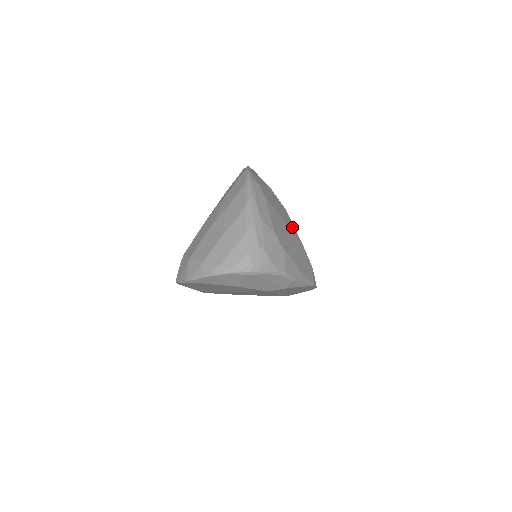
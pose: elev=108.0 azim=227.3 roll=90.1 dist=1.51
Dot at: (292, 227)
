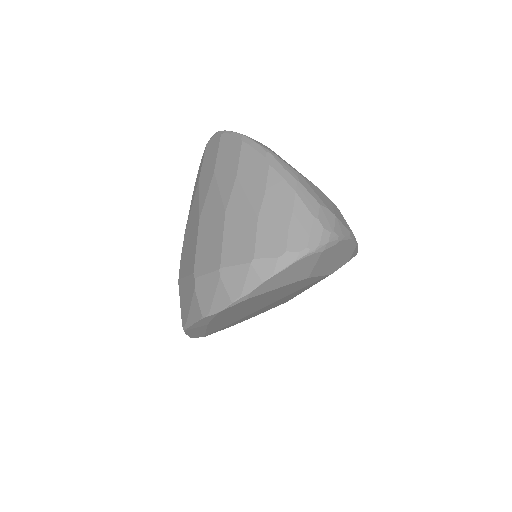
Dot at: occluded
